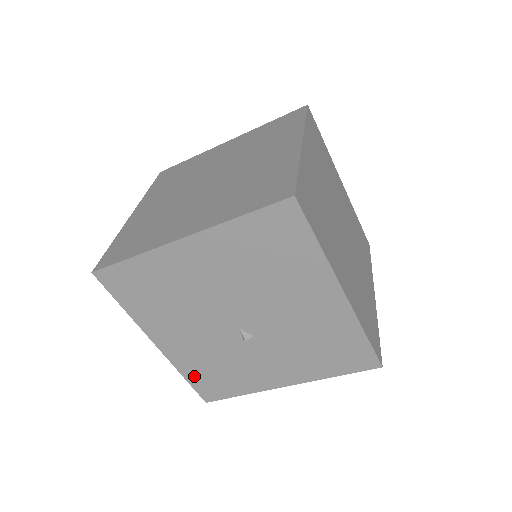
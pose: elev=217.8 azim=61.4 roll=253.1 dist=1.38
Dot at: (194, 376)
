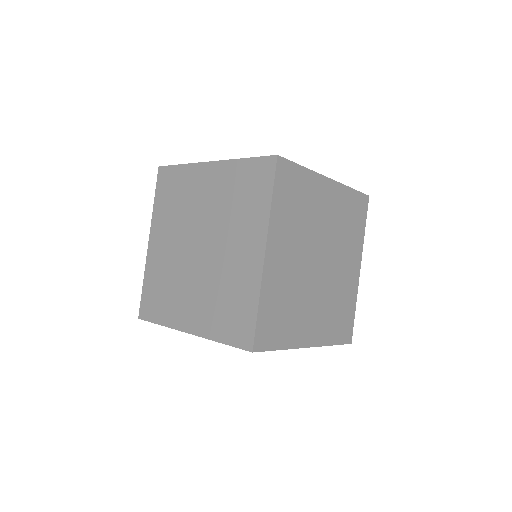
Dot at: occluded
